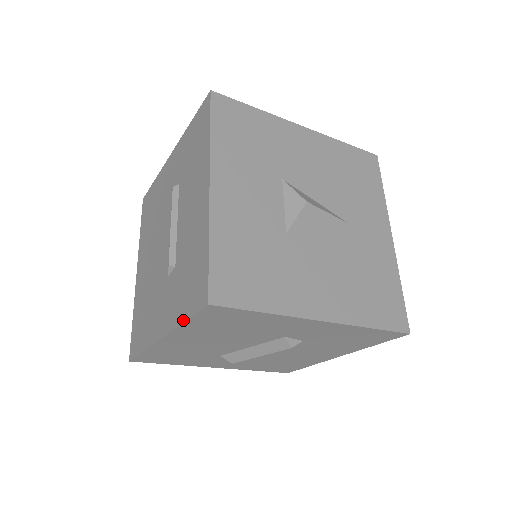
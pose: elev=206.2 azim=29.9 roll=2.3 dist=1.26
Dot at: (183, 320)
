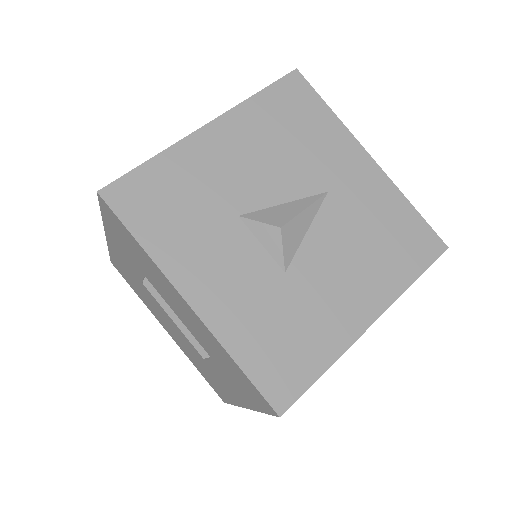
Dot at: (260, 411)
